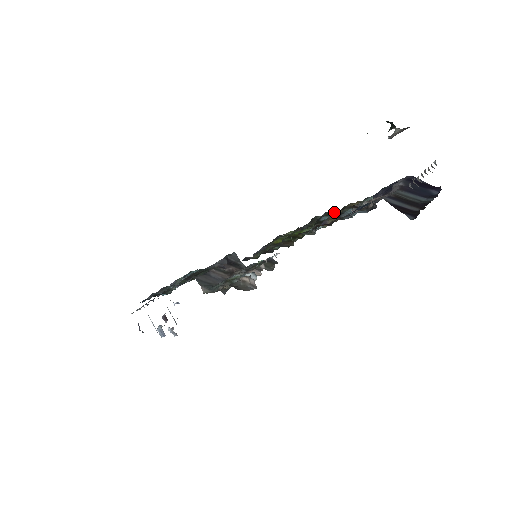
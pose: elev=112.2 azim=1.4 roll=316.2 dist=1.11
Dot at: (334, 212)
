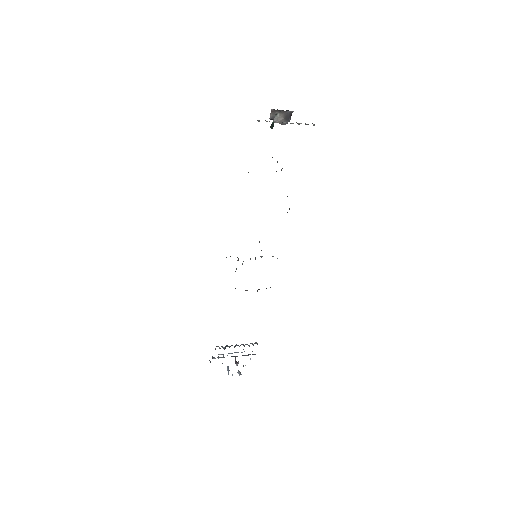
Dot at: occluded
